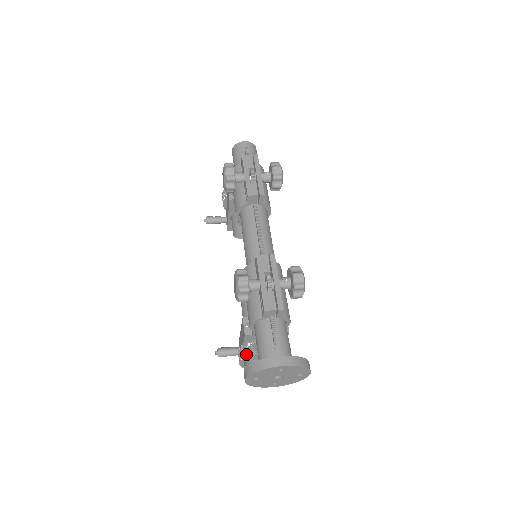
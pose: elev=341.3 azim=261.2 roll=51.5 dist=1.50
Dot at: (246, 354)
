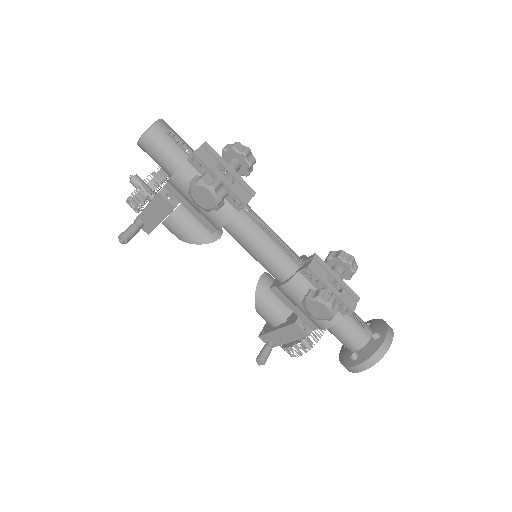
Dot at: (309, 347)
